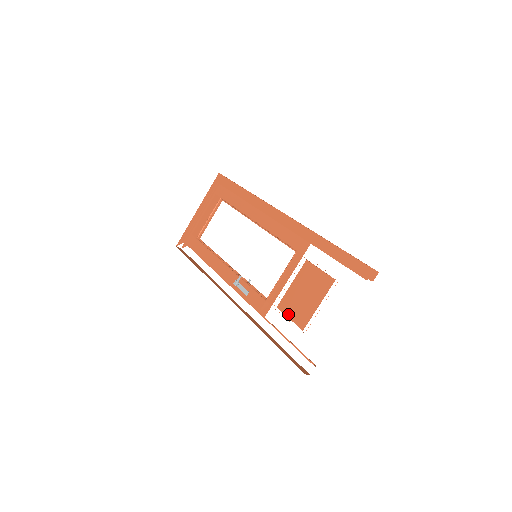
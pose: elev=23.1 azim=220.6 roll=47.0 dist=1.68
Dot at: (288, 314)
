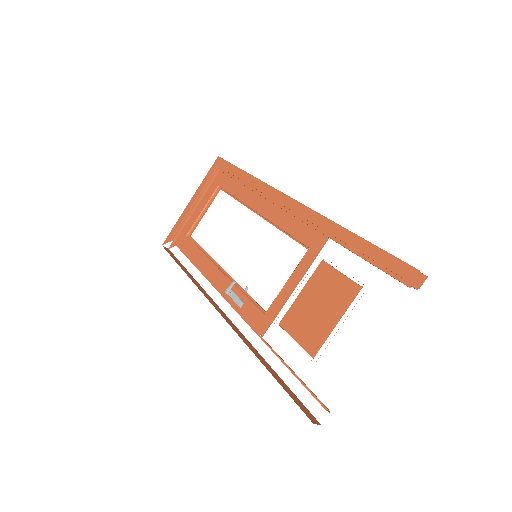
Dot at: (294, 334)
